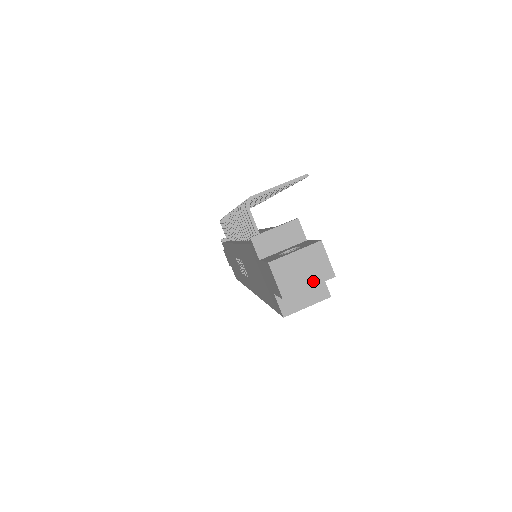
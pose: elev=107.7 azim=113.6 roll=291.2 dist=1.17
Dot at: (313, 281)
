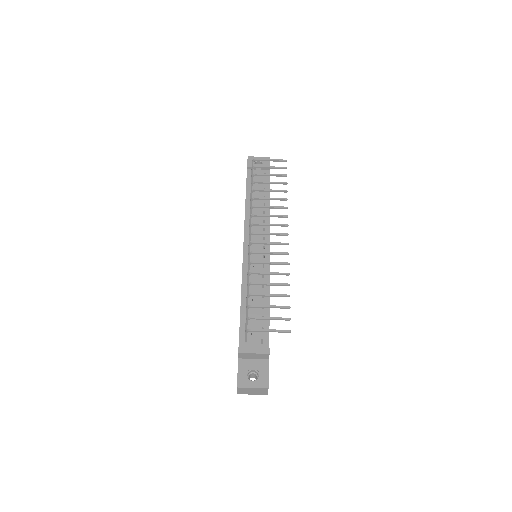
Dot at: (255, 394)
